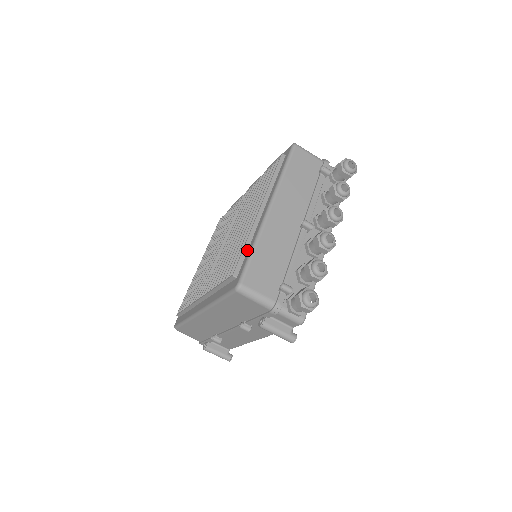
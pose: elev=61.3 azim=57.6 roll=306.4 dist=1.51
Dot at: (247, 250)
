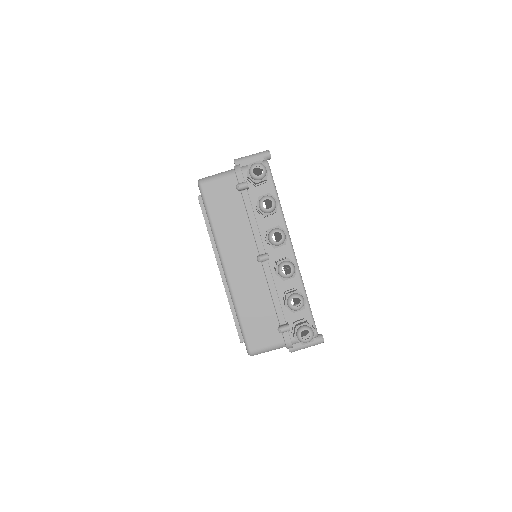
Dot at: occluded
